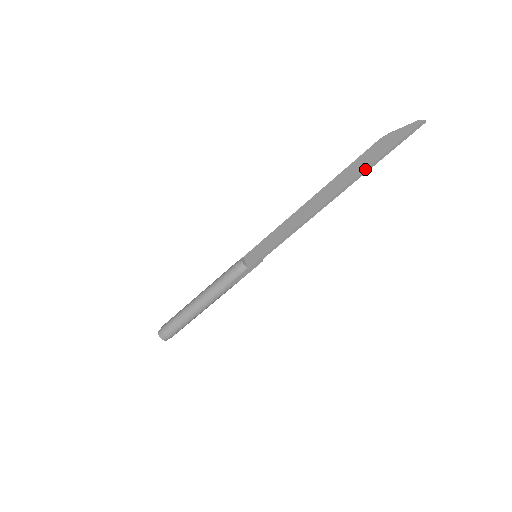
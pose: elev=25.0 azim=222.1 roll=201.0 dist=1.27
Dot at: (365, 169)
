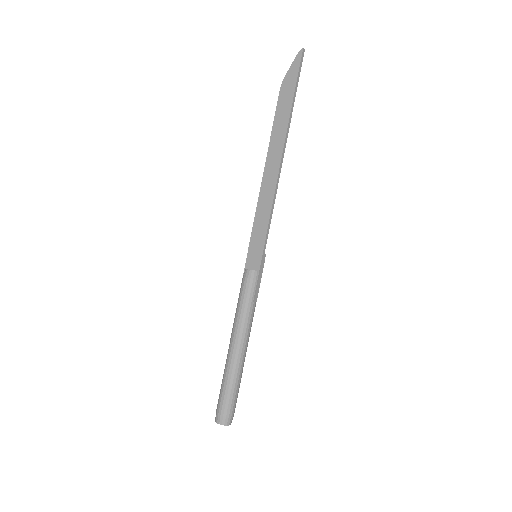
Dot at: (290, 111)
